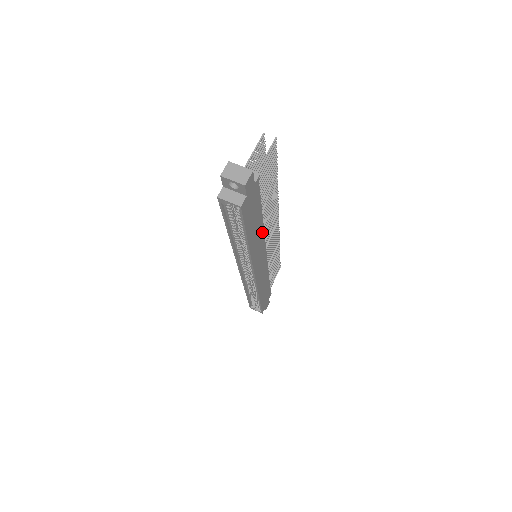
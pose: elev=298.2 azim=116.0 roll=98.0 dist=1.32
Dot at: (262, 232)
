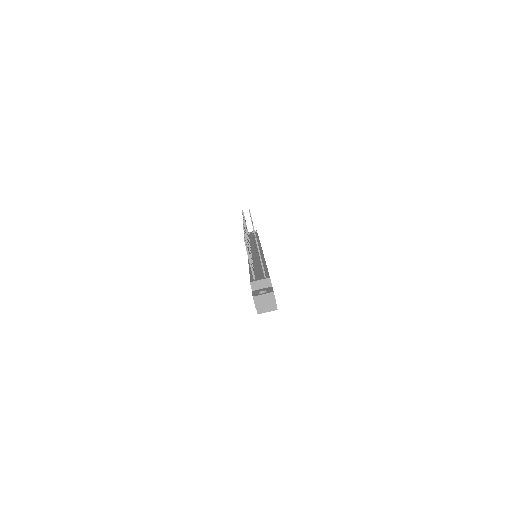
Dot at: occluded
